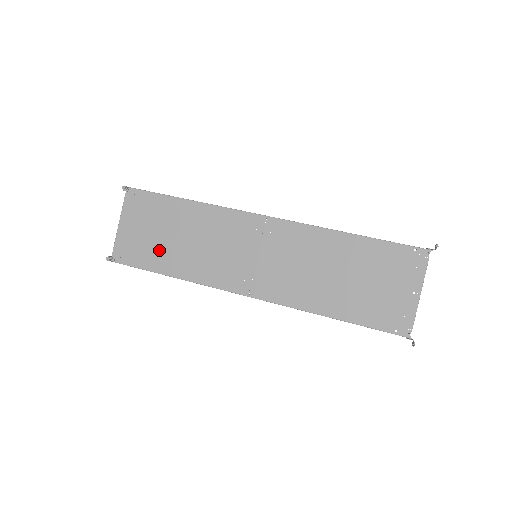
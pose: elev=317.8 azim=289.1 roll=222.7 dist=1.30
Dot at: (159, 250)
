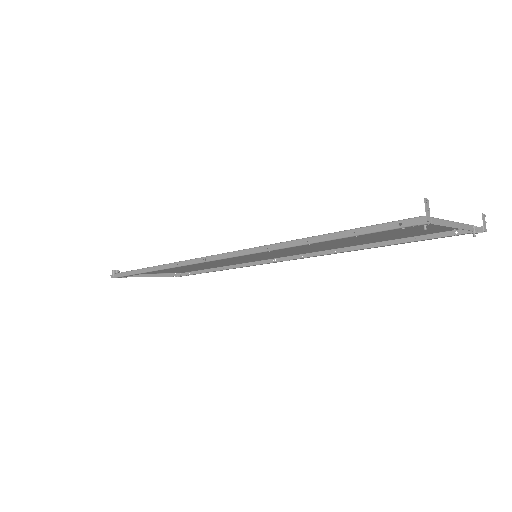
Dot at: occluded
